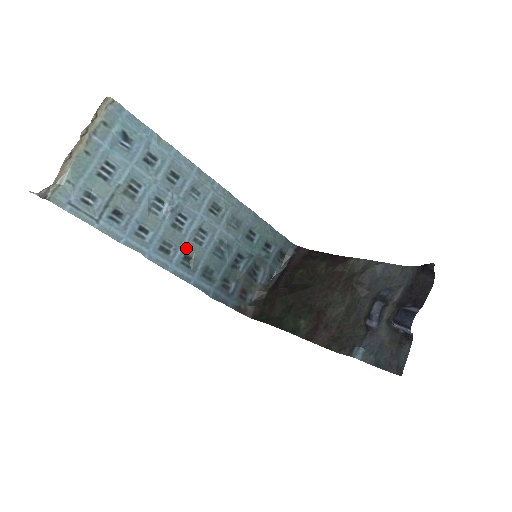
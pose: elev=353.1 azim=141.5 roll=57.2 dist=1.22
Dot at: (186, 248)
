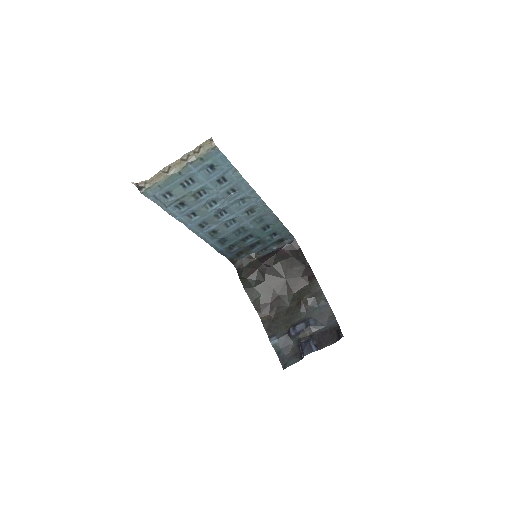
Dot at: (217, 227)
